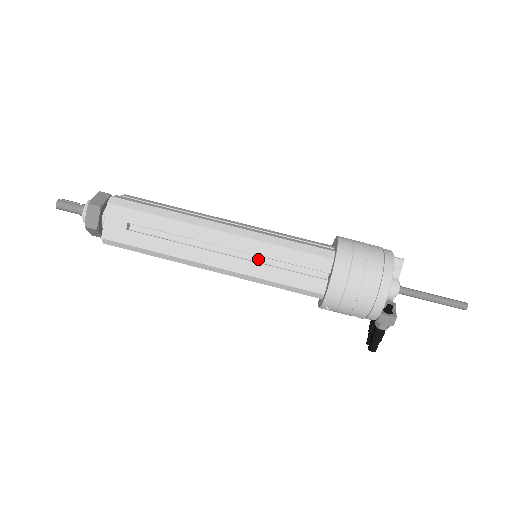
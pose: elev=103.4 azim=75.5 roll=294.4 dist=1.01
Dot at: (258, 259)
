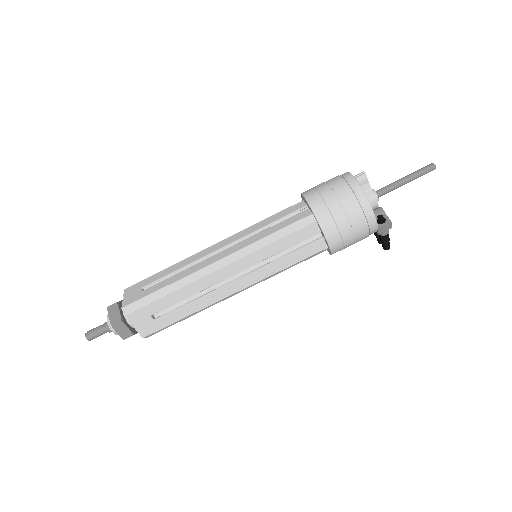
Dot at: (261, 261)
